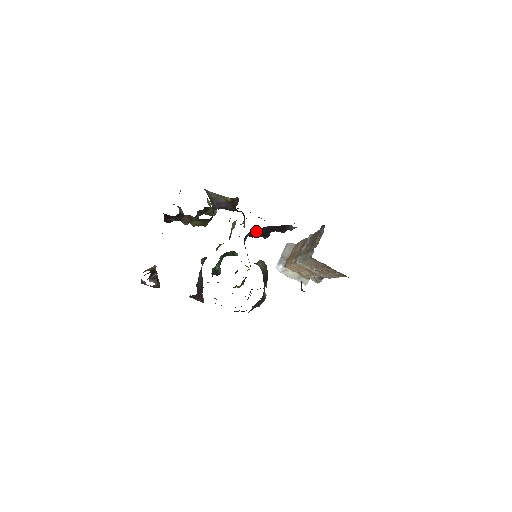
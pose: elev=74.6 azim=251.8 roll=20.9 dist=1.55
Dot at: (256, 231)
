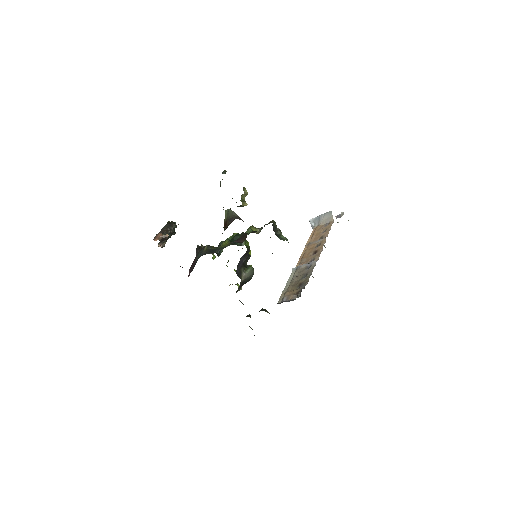
Dot at: occluded
